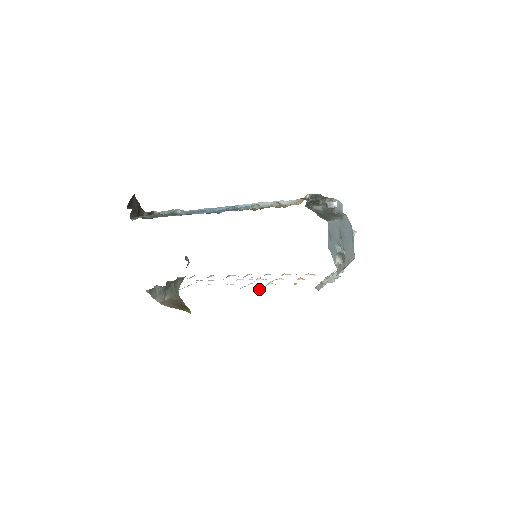
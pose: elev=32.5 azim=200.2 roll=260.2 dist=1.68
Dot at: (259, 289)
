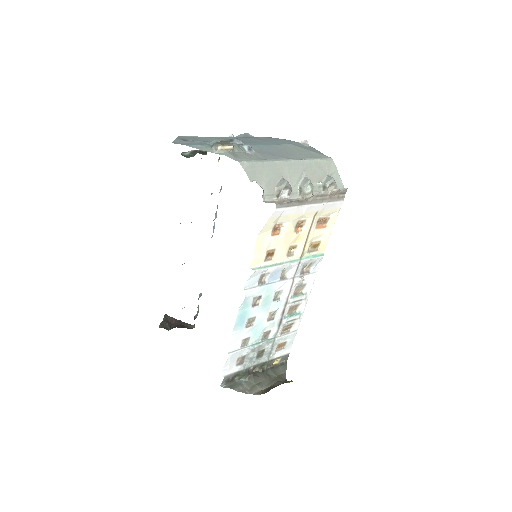
Dot at: (253, 269)
